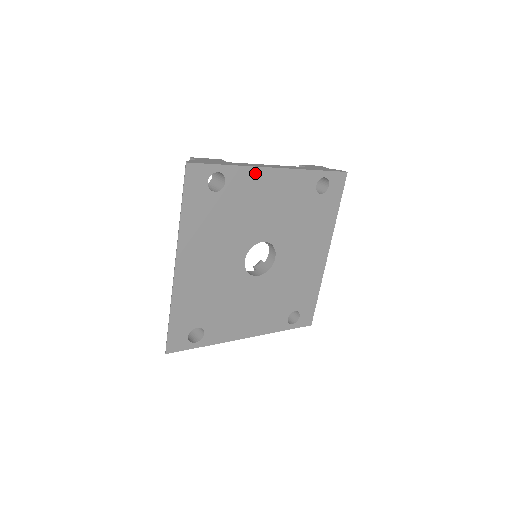
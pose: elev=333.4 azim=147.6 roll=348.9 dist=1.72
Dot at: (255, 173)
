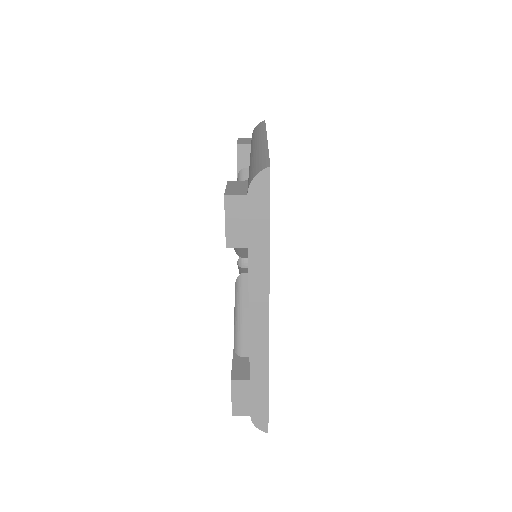
Dot at: occluded
